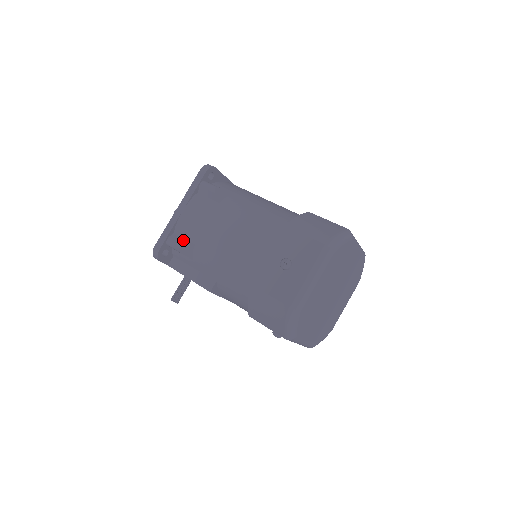
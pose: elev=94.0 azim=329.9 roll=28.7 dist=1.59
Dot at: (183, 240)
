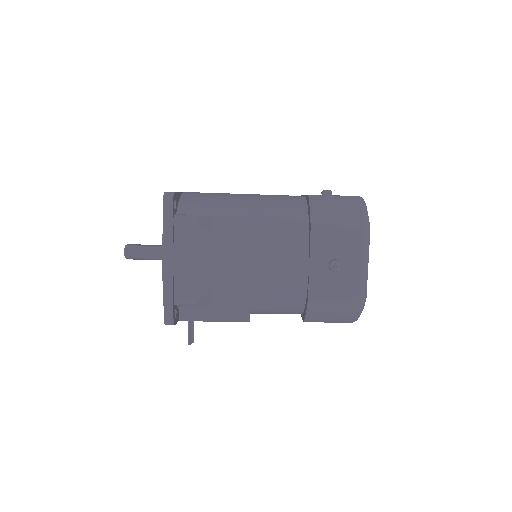
Dot at: (194, 292)
